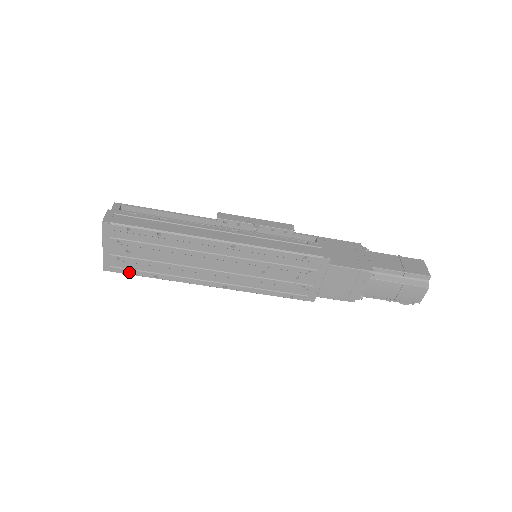
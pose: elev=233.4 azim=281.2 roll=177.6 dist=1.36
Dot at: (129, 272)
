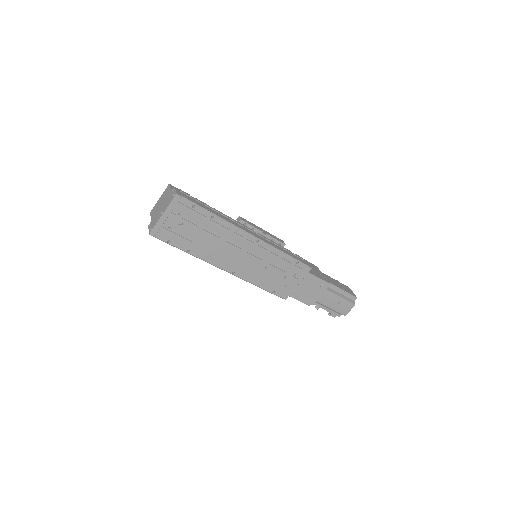
Dot at: (168, 242)
